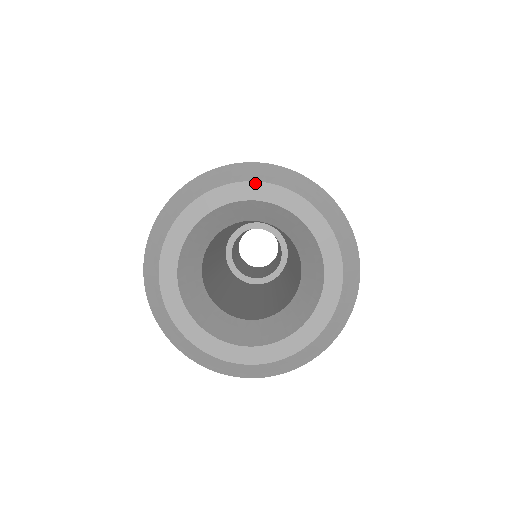
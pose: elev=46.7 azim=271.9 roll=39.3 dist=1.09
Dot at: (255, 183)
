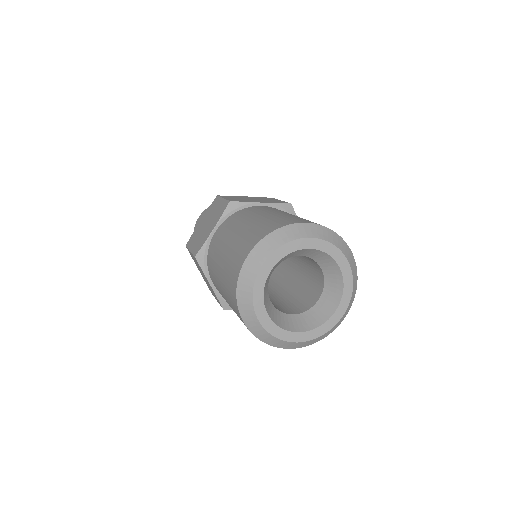
Dot at: (314, 239)
